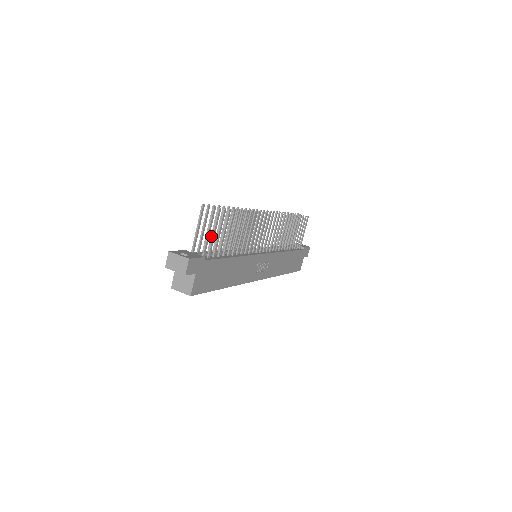
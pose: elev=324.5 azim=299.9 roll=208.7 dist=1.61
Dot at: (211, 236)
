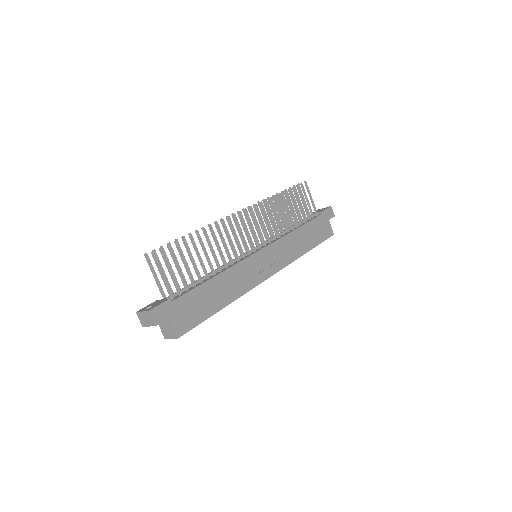
Dot at: occluded
